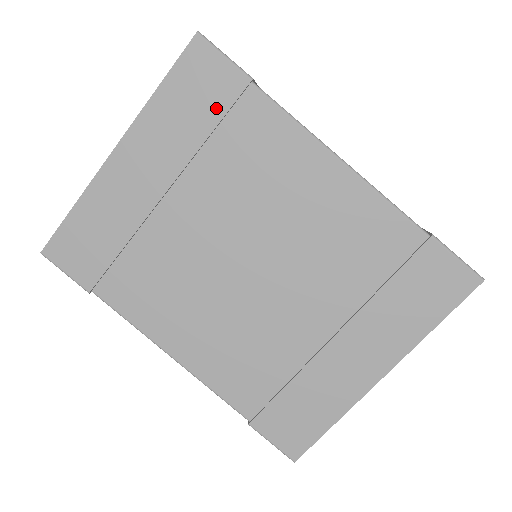
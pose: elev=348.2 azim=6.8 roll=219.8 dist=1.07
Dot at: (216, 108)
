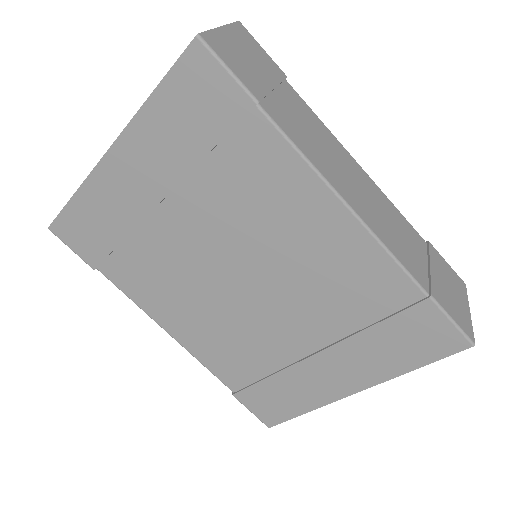
Dot at: (215, 127)
